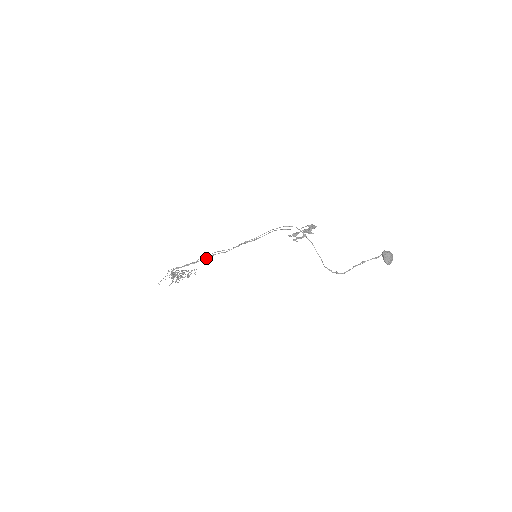
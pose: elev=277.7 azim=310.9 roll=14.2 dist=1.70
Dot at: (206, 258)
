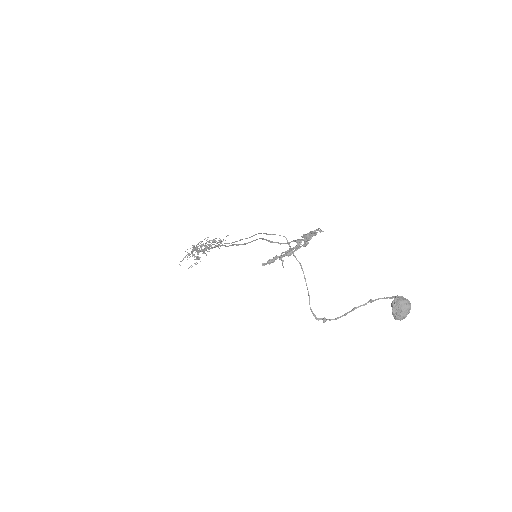
Dot at: occluded
